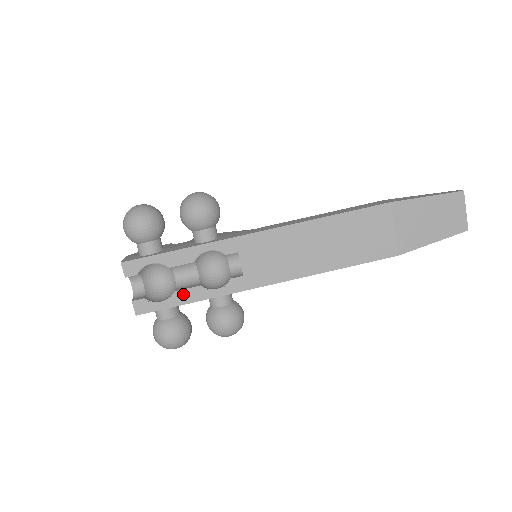
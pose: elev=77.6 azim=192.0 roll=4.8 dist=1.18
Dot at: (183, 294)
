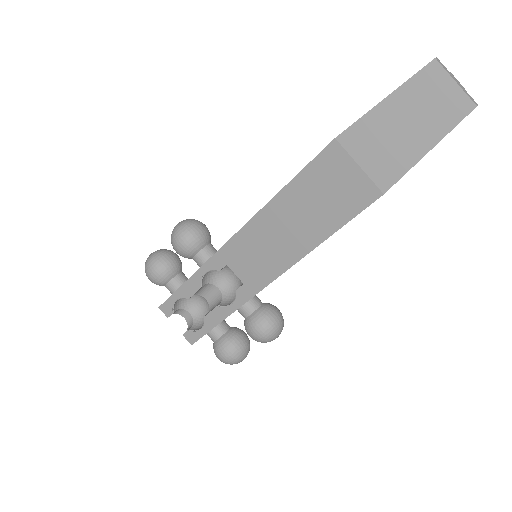
Dot at: (210, 317)
